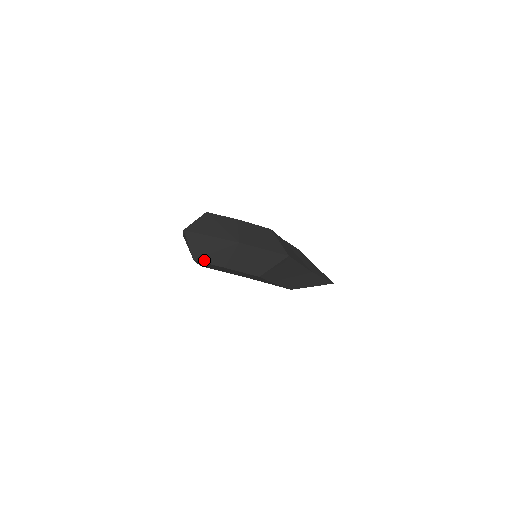
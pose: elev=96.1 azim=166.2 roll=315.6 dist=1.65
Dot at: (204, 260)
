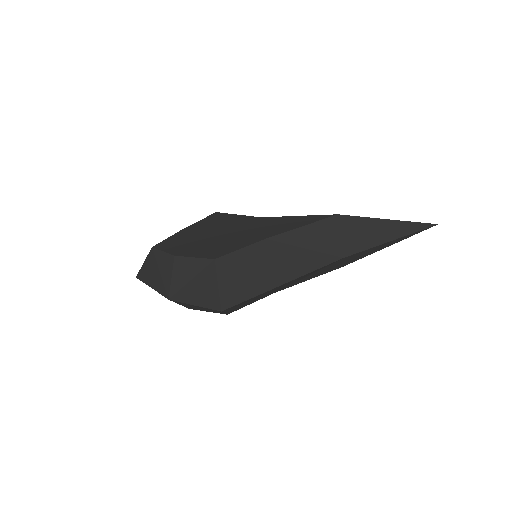
Dot at: occluded
